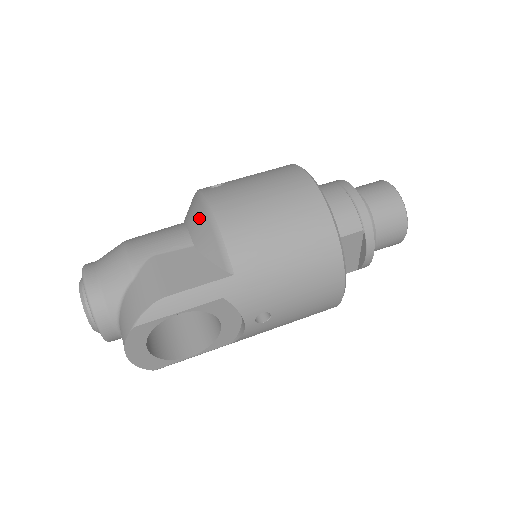
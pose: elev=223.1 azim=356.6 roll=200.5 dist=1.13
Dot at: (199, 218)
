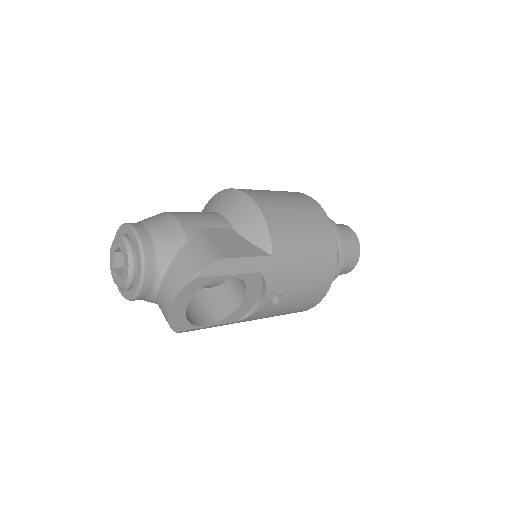
Dot at: (240, 207)
